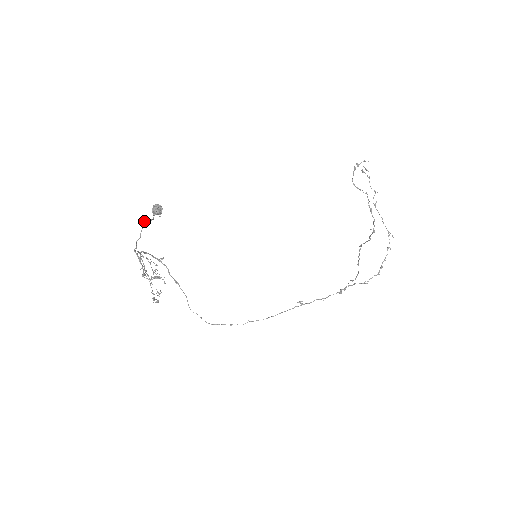
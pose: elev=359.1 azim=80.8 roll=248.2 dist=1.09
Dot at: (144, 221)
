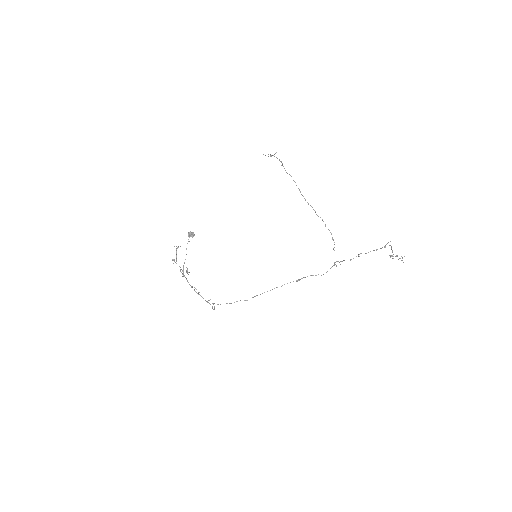
Dot at: occluded
